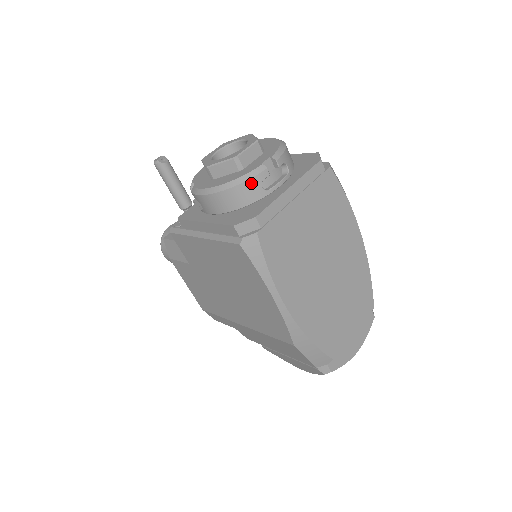
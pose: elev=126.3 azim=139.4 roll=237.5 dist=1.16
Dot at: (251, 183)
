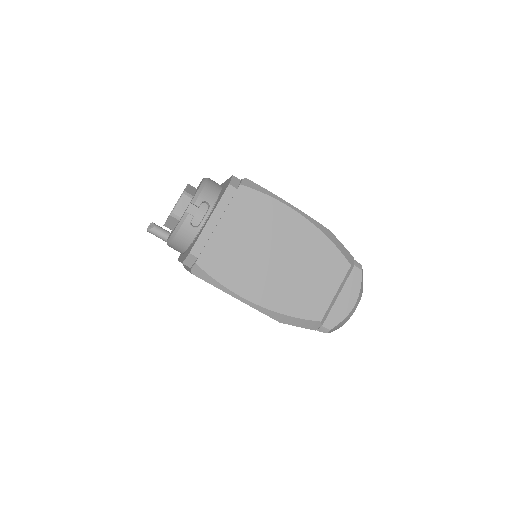
Dot at: (183, 228)
